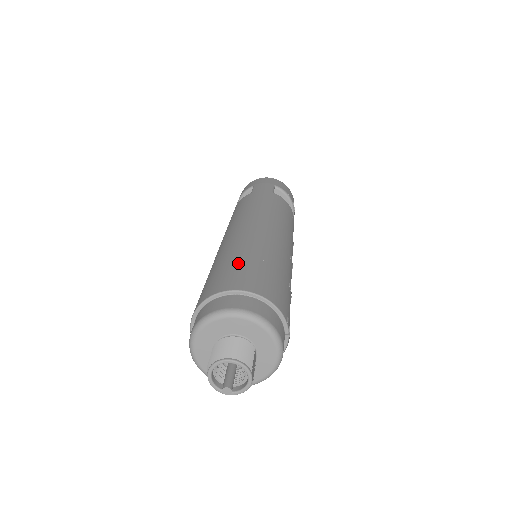
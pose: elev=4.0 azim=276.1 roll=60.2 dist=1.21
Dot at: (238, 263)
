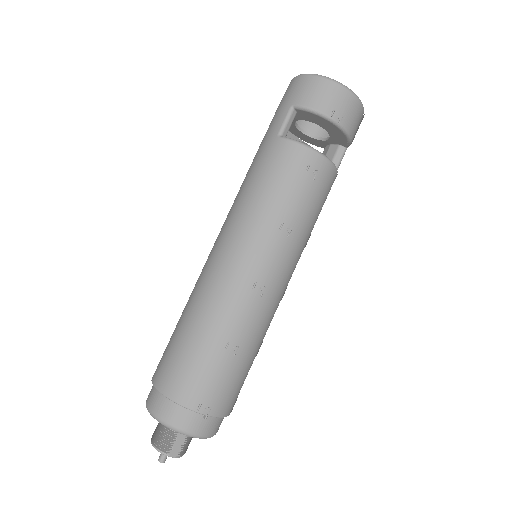
Dot at: (173, 337)
